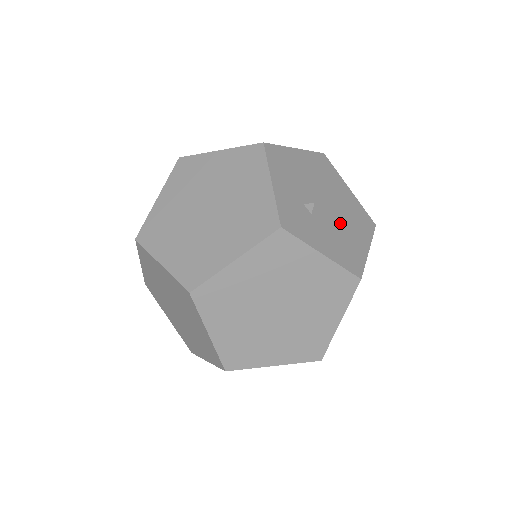
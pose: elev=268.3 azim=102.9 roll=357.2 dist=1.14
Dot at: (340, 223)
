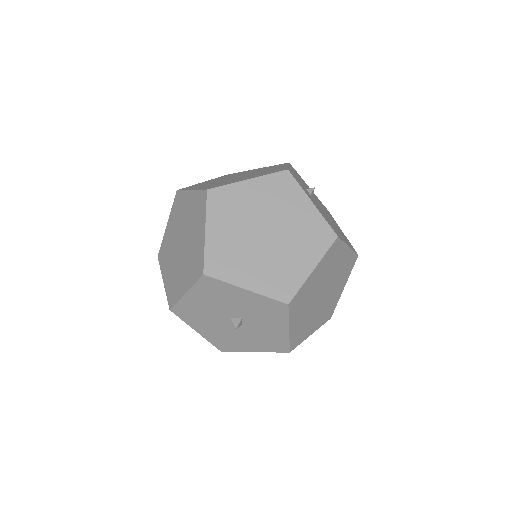
Dot at: (330, 220)
